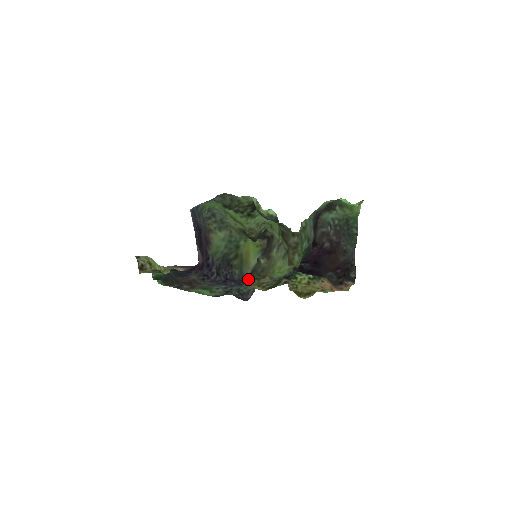
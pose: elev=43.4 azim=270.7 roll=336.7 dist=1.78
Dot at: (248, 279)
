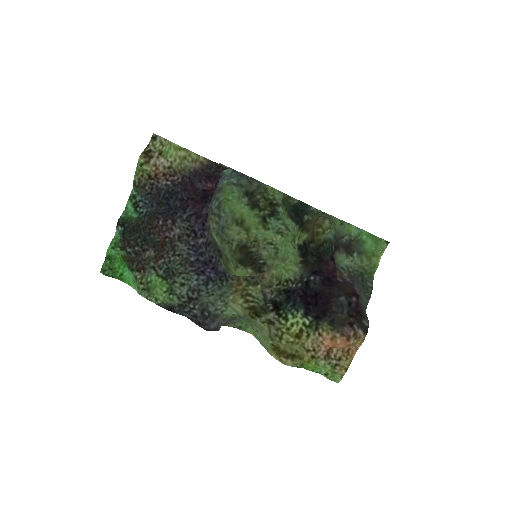
Dot at: occluded
